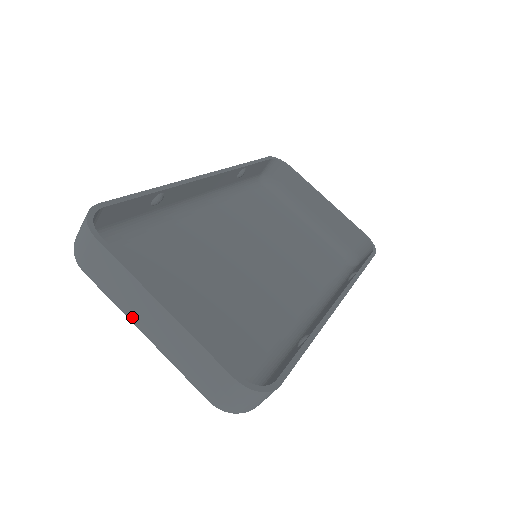
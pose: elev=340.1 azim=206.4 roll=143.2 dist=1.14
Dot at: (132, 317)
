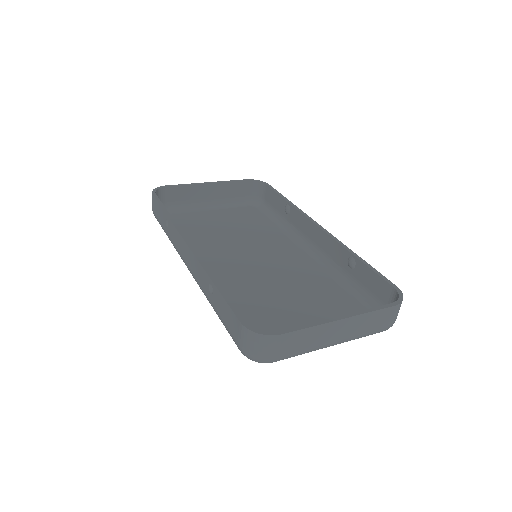
Dot at: (324, 345)
